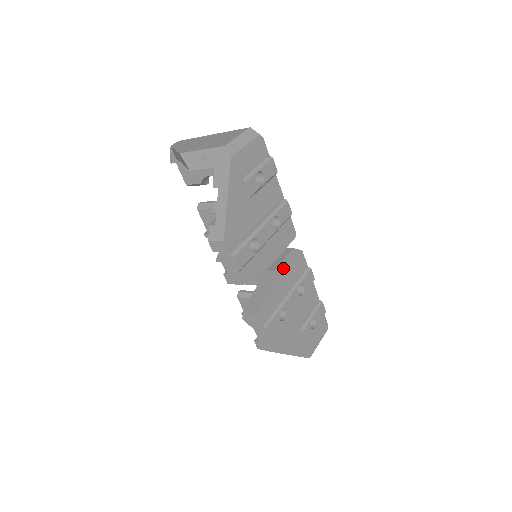
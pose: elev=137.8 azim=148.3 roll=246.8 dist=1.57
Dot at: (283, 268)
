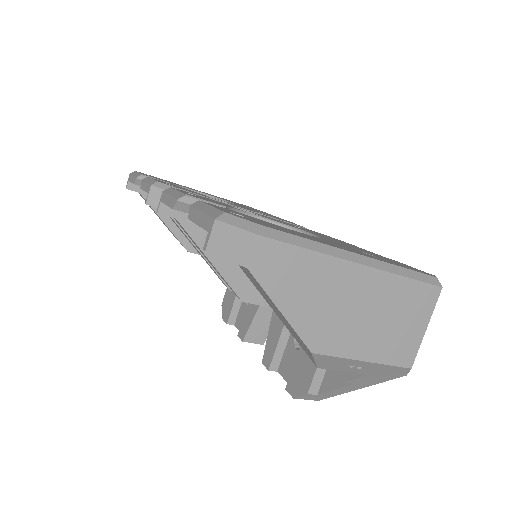
Dot at: occluded
